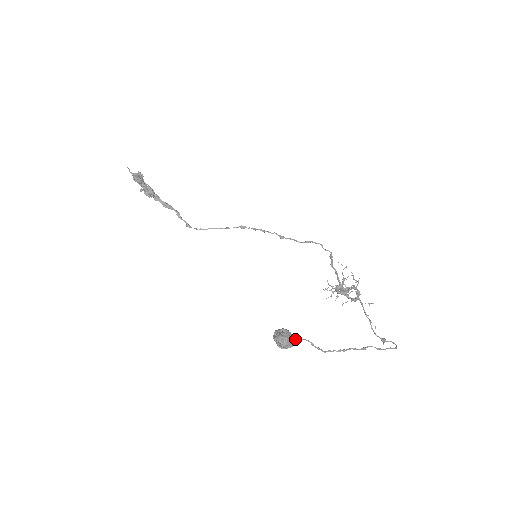
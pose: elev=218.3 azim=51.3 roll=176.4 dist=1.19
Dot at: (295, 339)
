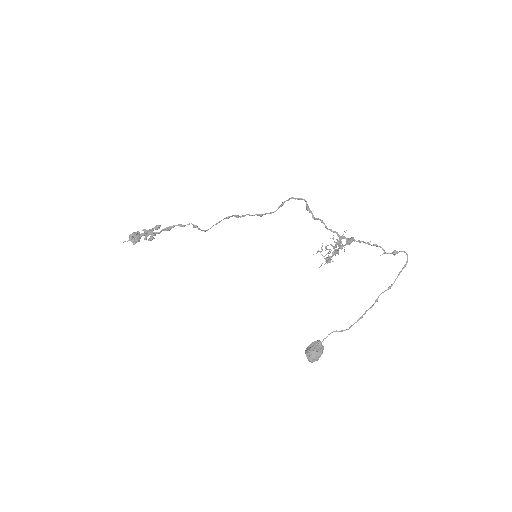
Dot at: occluded
